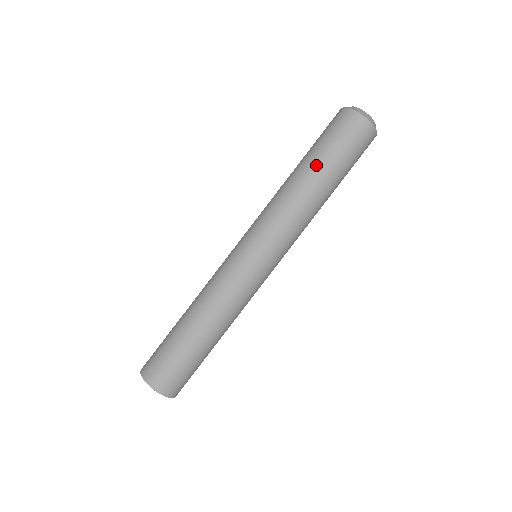
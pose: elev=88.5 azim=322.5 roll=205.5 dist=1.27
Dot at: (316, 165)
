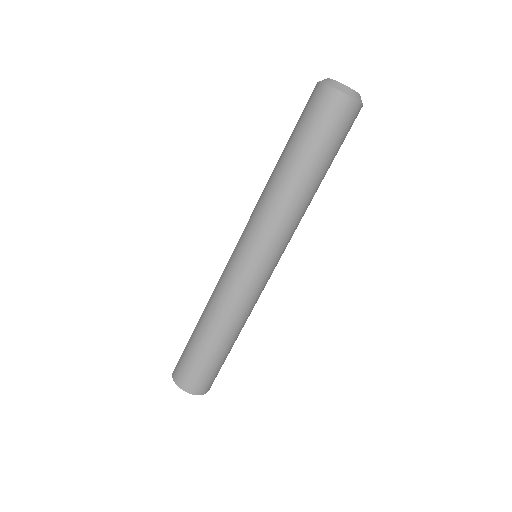
Dot at: (303, 161)
